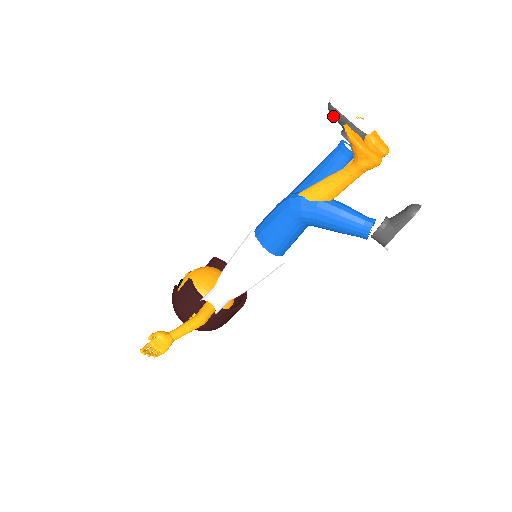
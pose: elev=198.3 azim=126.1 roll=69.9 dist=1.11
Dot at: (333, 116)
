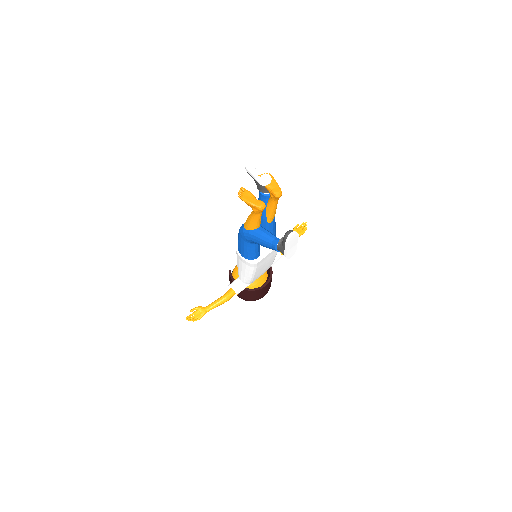
Dot at: occluded
